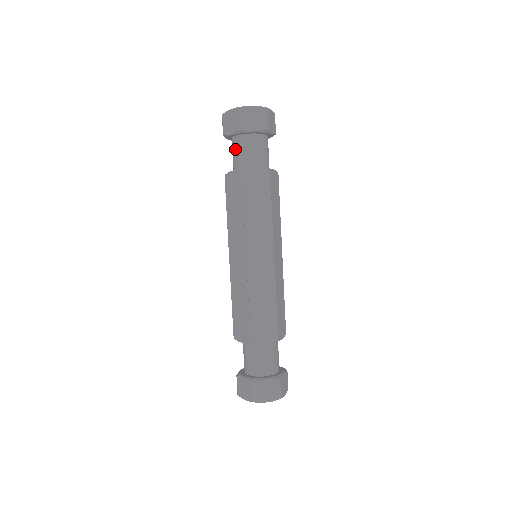
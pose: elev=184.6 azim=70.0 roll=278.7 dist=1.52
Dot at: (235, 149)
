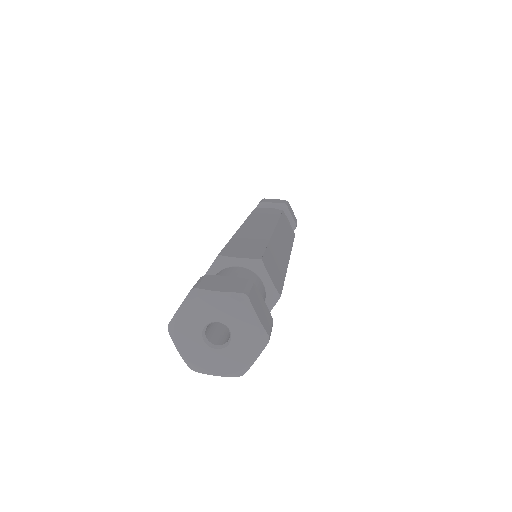
Dot at: occluded
